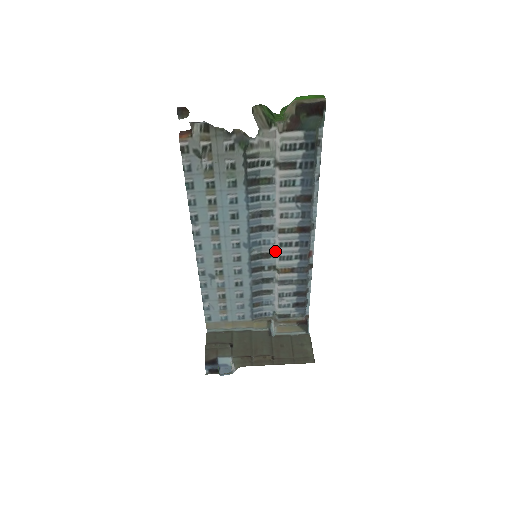
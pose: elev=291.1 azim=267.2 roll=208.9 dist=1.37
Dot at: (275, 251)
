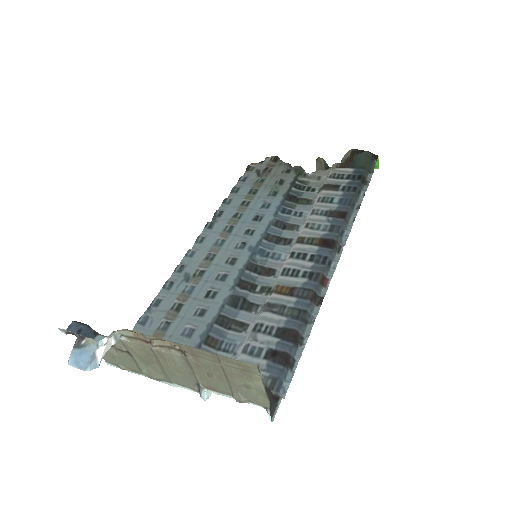
Dot at: (281, 269)
